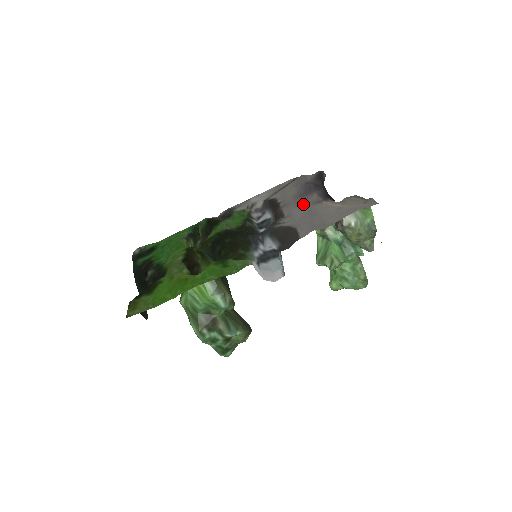
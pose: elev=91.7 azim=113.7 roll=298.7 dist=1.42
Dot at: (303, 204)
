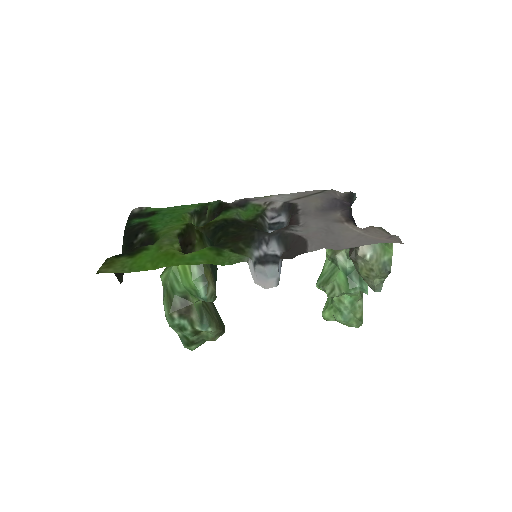
Dot at: (323, 218)
